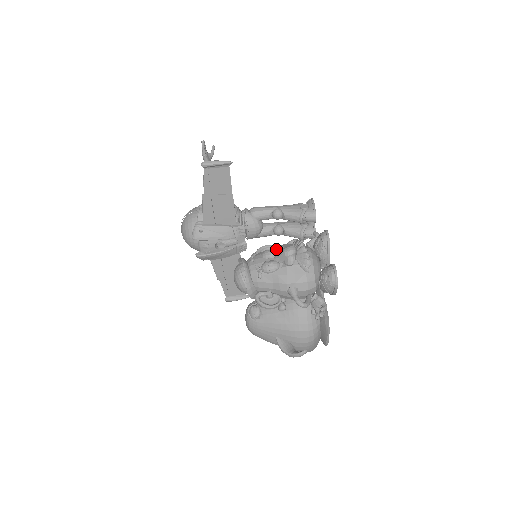
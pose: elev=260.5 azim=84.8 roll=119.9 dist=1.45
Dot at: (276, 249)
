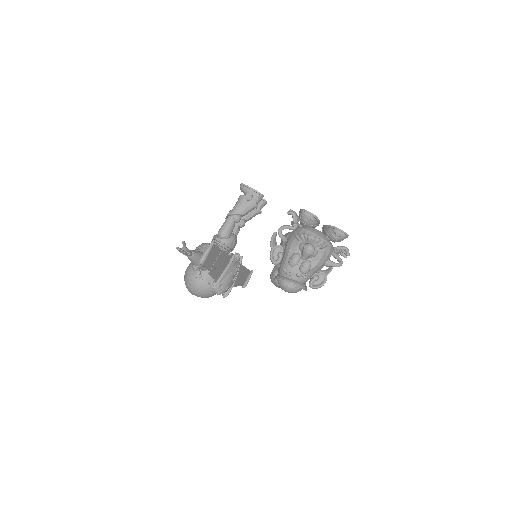
Dot at: (292, 252)
